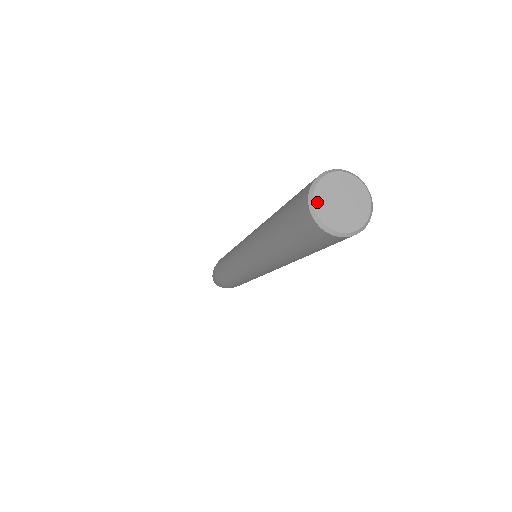
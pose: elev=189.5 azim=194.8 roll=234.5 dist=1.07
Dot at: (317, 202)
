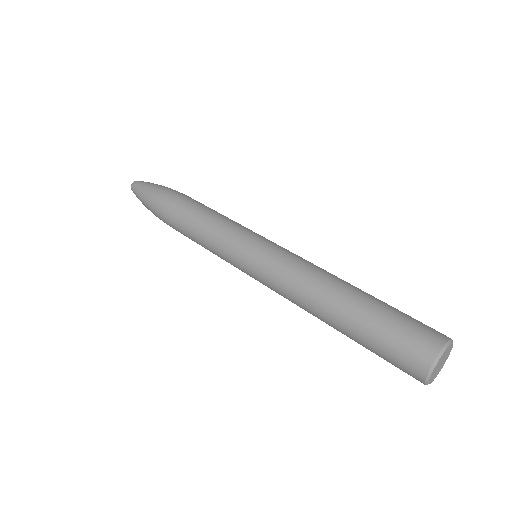
Dot at: (430, 381)
